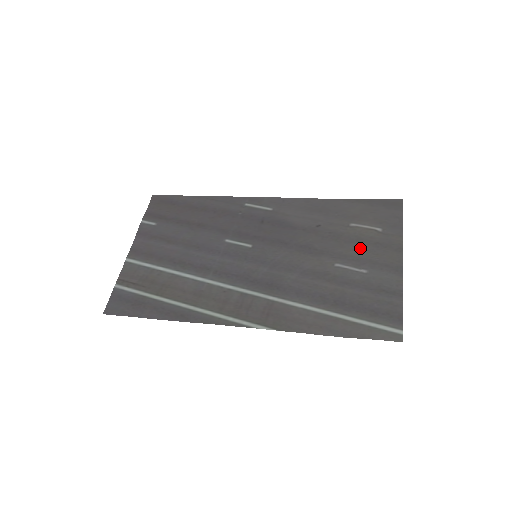
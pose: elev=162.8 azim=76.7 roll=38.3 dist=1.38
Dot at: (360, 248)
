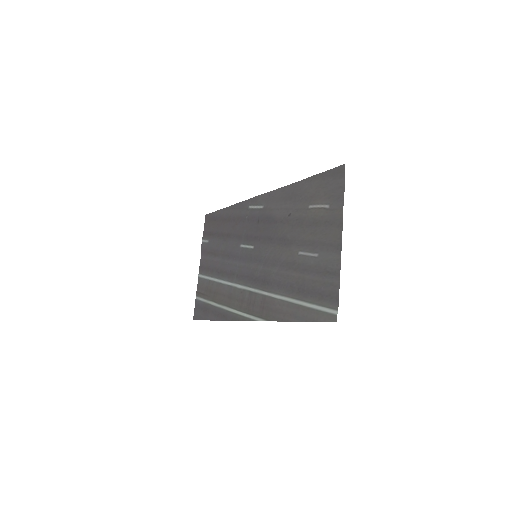
Dot at: (315, 231)
